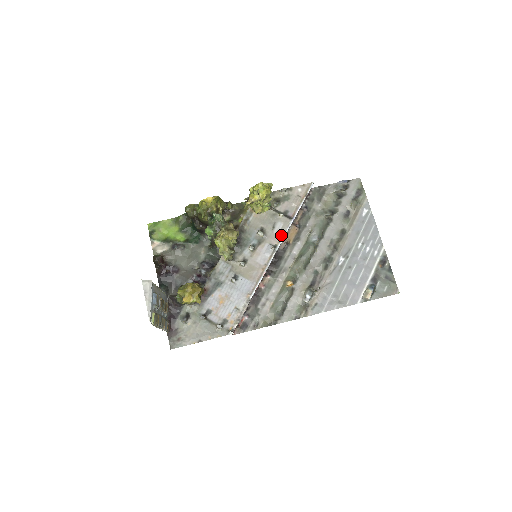
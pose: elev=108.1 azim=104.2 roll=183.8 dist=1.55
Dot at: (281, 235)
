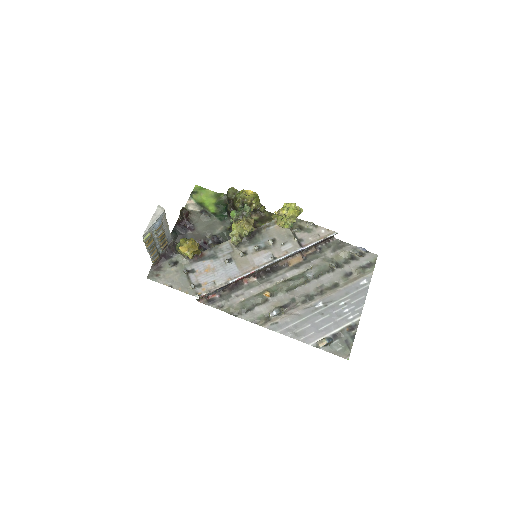
Dot at: (285, 253)
